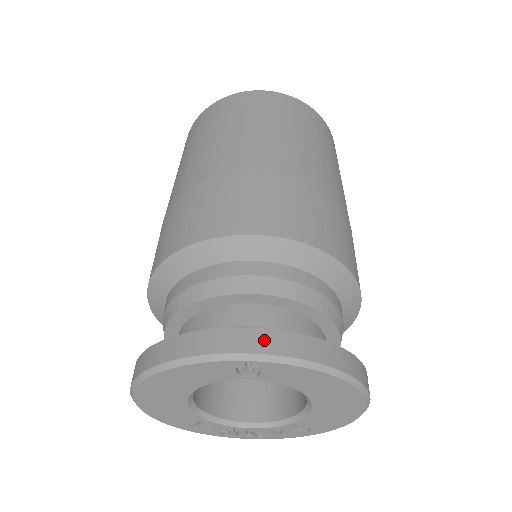
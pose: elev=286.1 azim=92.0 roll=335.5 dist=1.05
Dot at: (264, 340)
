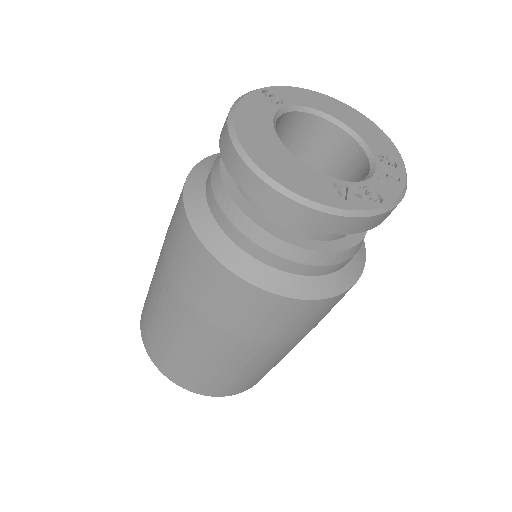
Dot at: occluded
